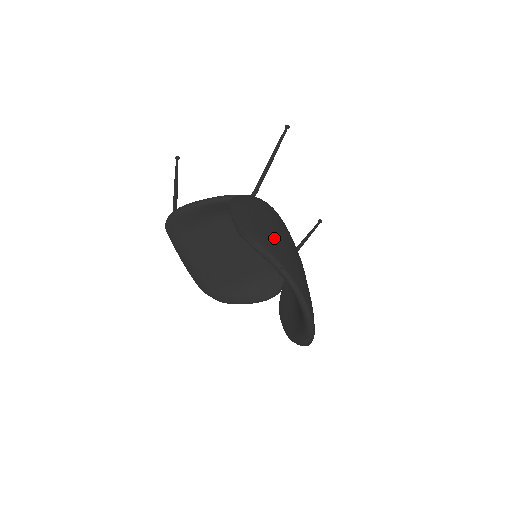
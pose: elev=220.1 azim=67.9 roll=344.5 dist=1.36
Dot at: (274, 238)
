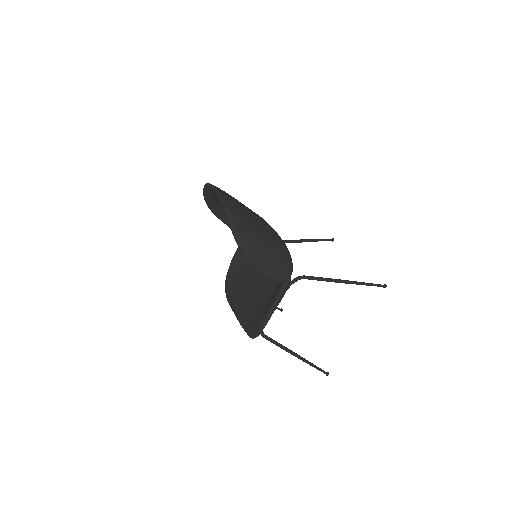
Dot at: occluded
